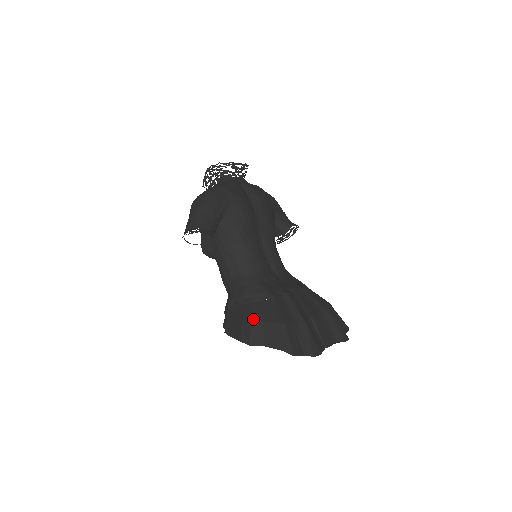
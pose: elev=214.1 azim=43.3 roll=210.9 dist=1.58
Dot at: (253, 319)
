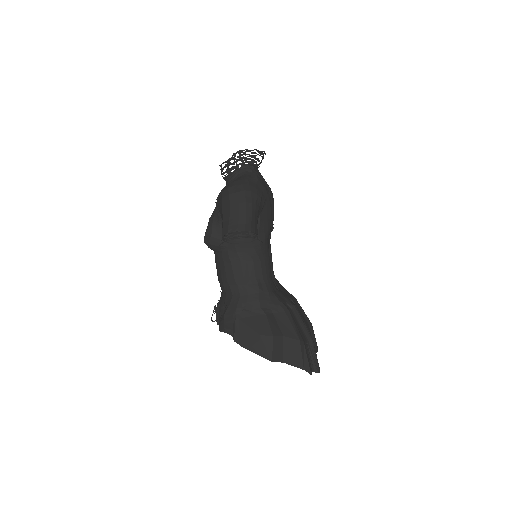
Dot at: (275, 333)
